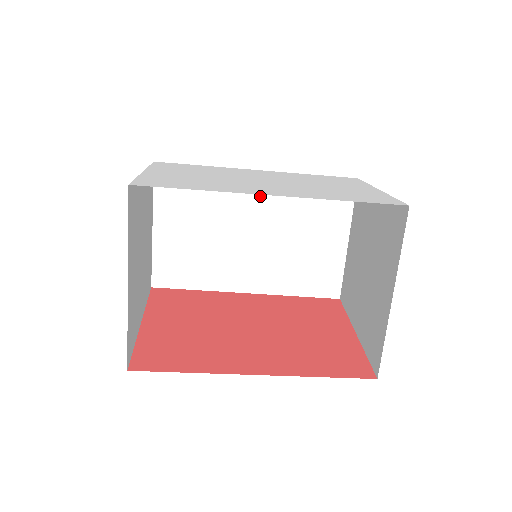
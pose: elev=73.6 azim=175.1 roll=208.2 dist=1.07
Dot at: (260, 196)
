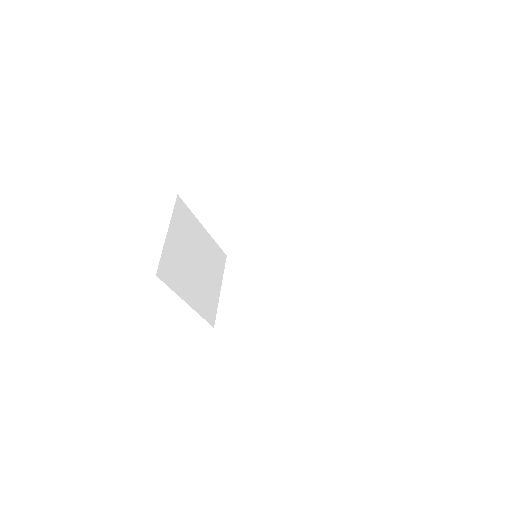
Dot at: (284, 260)
